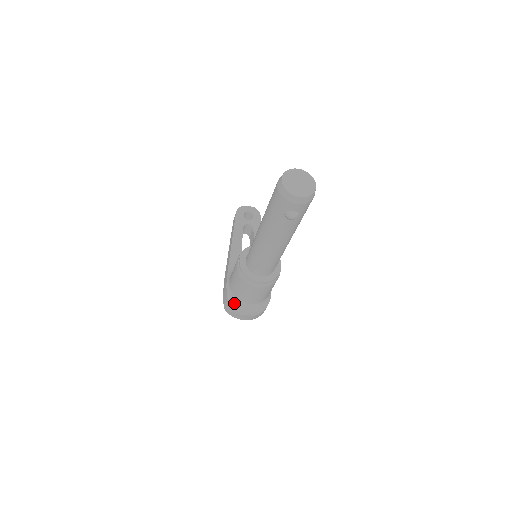
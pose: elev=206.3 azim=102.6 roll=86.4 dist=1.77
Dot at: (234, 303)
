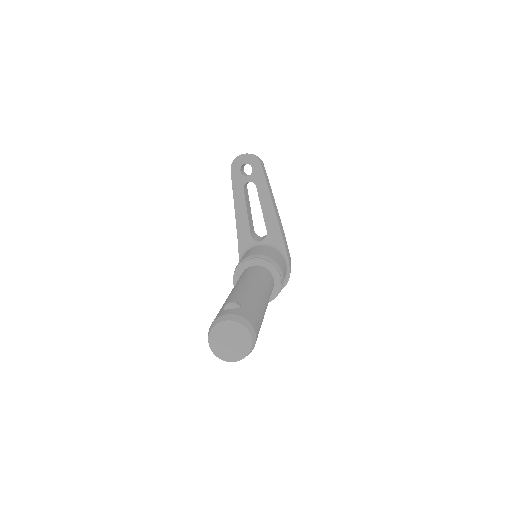
Dot at: occluded
